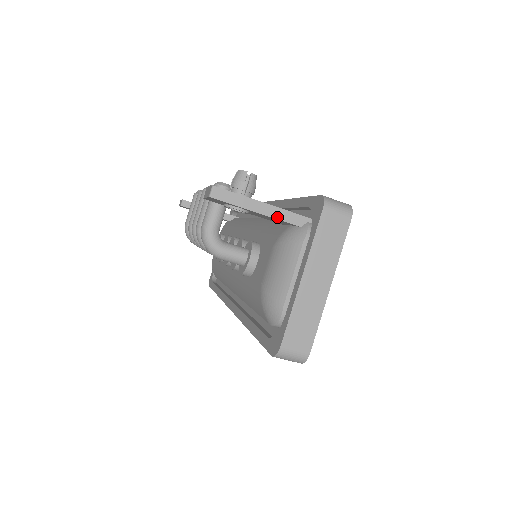
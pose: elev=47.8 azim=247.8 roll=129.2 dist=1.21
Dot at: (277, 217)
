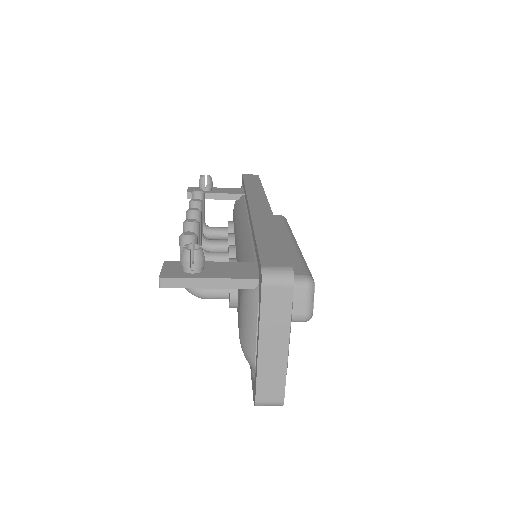
Dot at: (228, 287)
